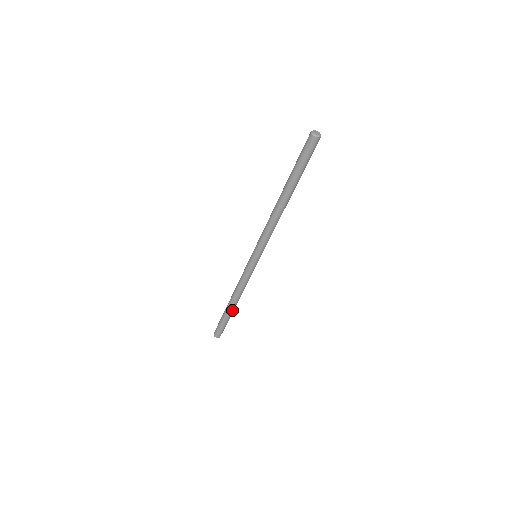
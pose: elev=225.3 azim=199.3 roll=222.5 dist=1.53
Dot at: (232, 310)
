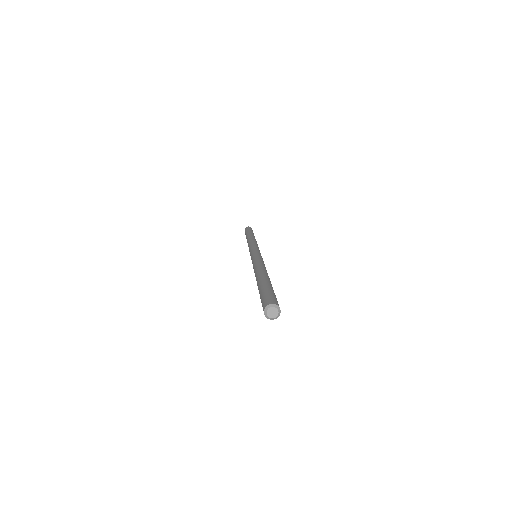
Dot at: occluded
